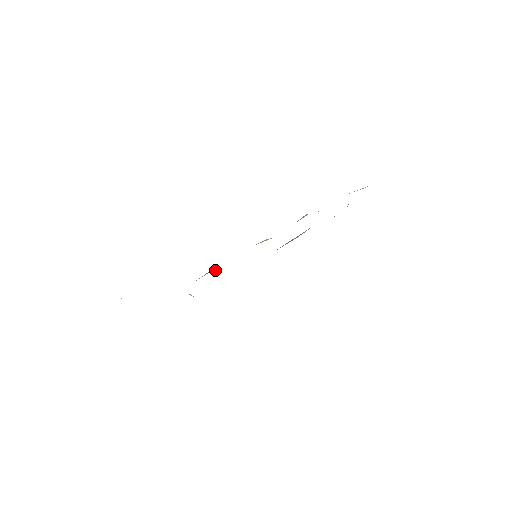
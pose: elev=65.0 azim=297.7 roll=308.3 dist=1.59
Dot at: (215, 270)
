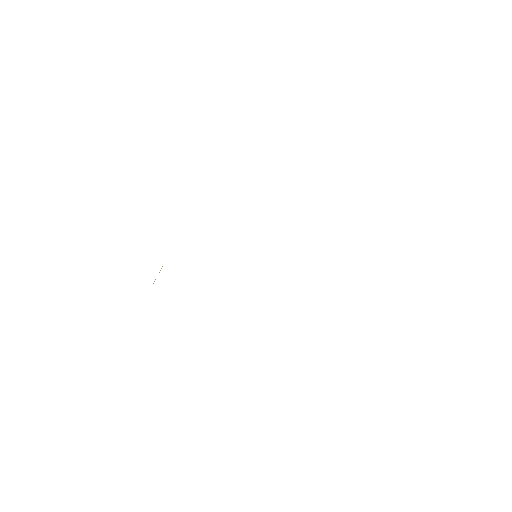
Dot at: occluded
